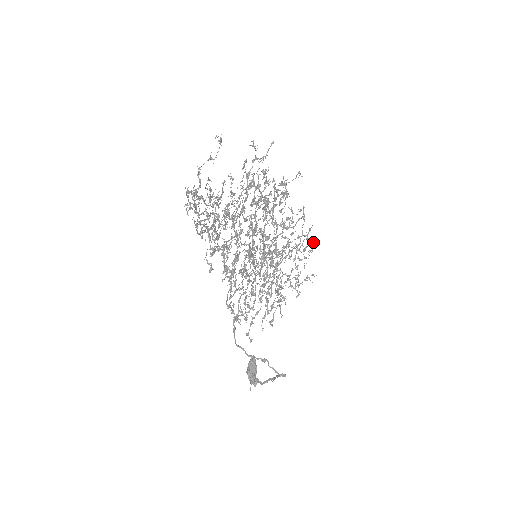
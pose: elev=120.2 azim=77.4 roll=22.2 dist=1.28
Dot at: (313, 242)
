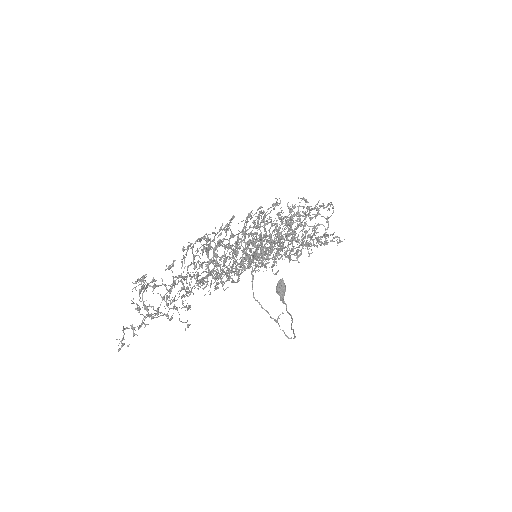
Dot at: (327, 242)
